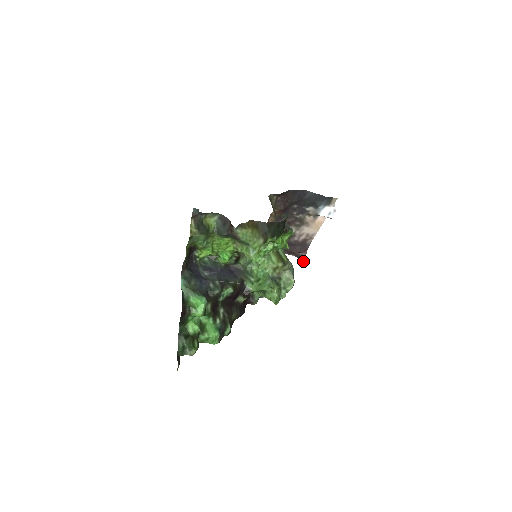
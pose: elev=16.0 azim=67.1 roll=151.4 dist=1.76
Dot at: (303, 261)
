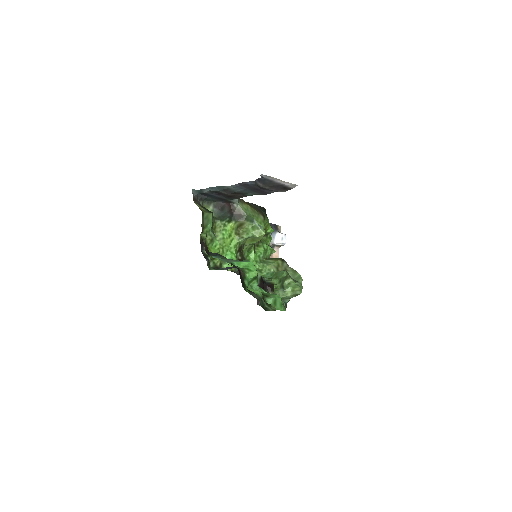
Dot at: occluded
